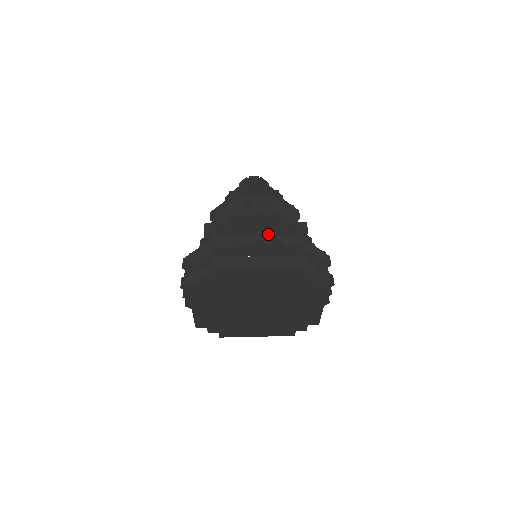
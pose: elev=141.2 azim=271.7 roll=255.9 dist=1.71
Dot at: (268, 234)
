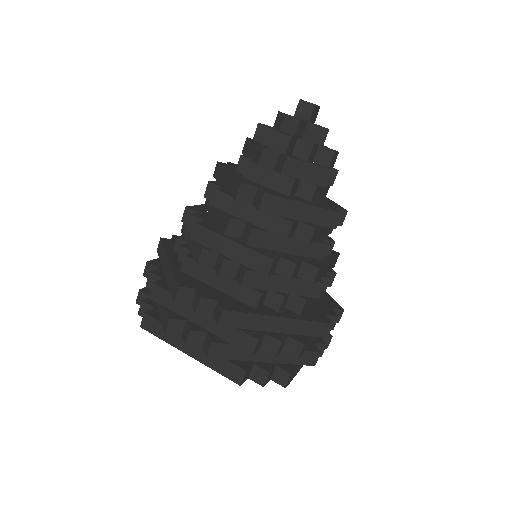
Dot at: (214, 317)
